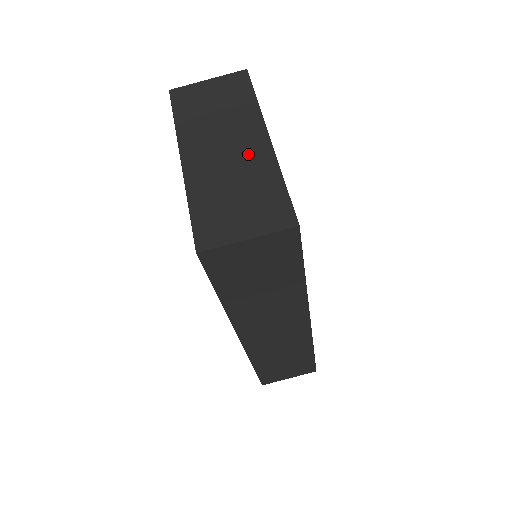
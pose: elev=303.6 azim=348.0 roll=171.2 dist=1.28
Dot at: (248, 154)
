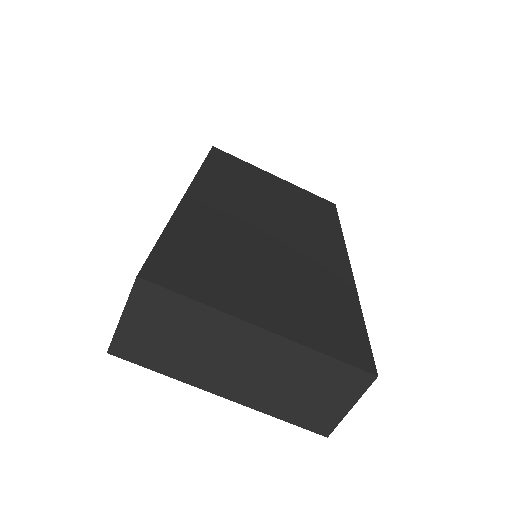
Dot at: (267, 356)
